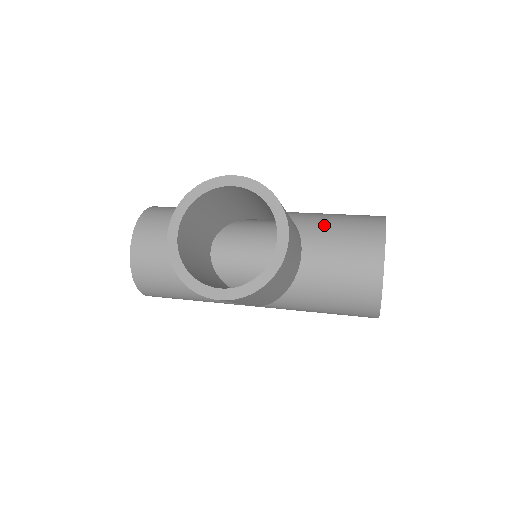
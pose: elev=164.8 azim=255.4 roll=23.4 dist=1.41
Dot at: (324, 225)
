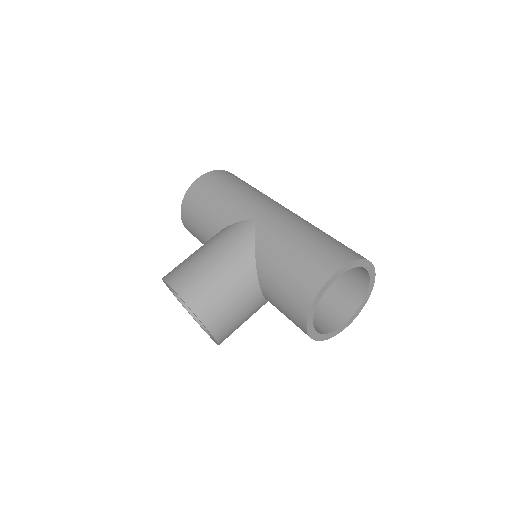
Dot at: (272, 281)
